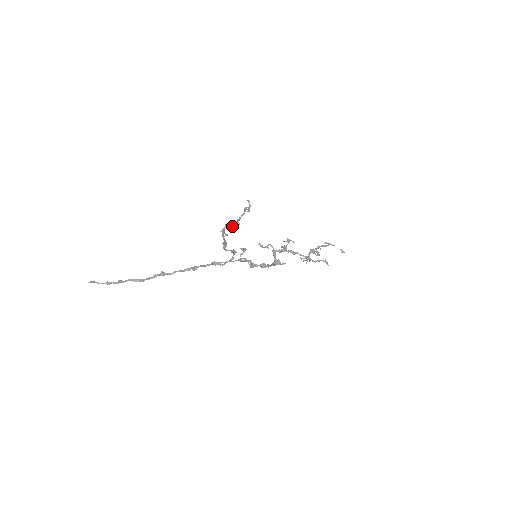
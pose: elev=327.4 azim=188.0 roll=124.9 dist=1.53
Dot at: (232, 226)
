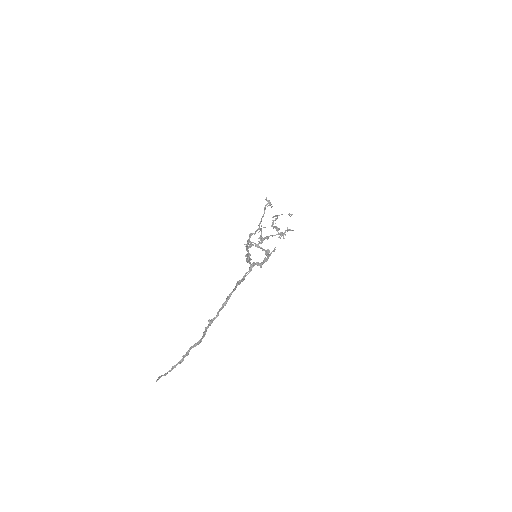
Dot at: occluded
